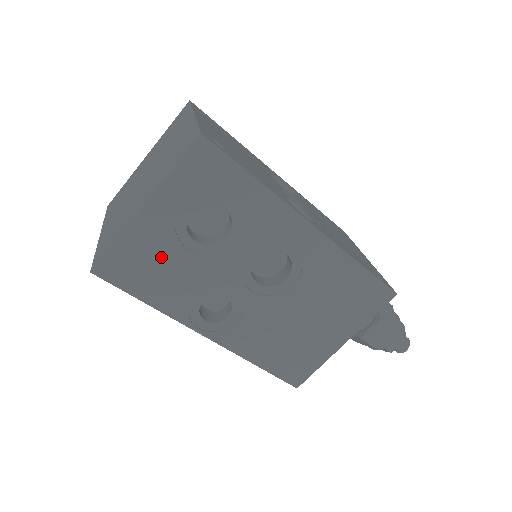
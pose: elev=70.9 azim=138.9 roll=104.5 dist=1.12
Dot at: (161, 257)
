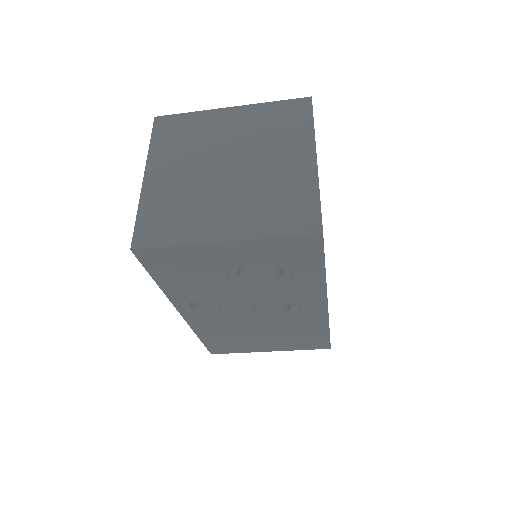
Dot at: (201, 269)
